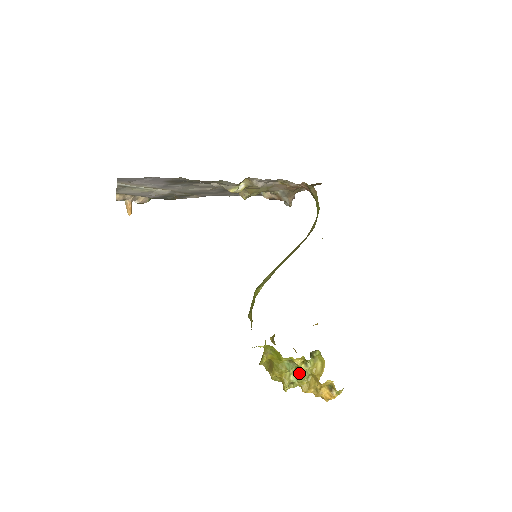
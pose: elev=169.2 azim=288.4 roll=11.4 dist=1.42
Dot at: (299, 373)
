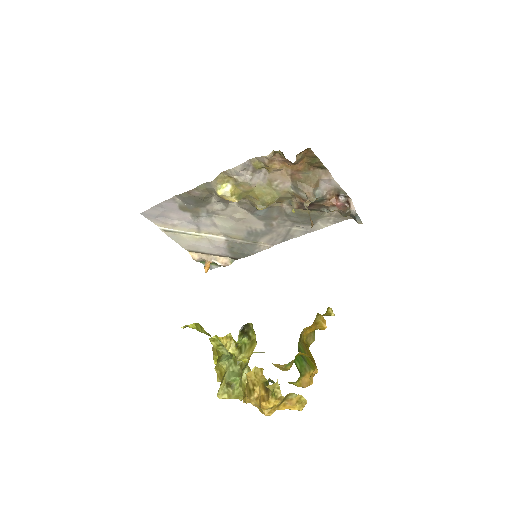
Dot at: (240, 370)
